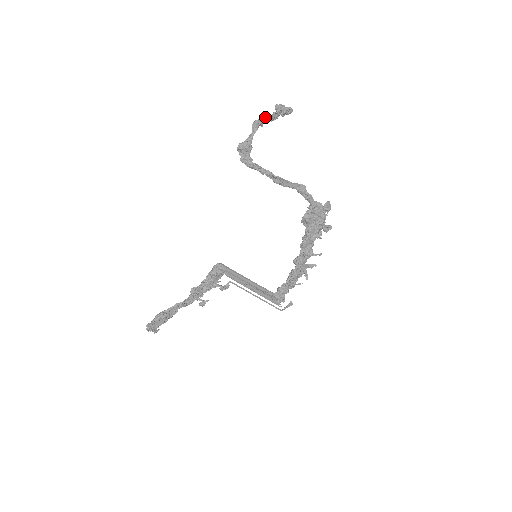
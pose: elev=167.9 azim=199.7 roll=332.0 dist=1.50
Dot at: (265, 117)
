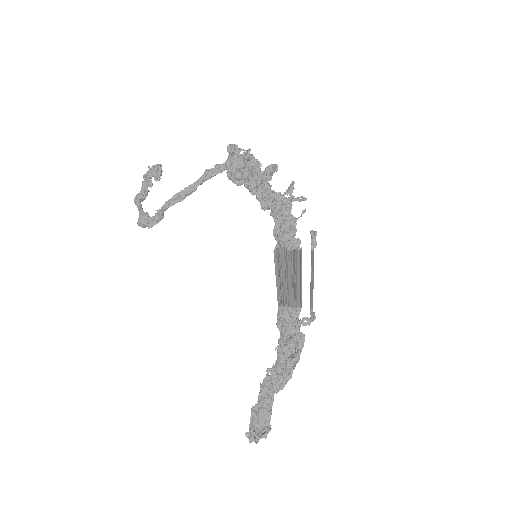
Dot at: (141, 192)
